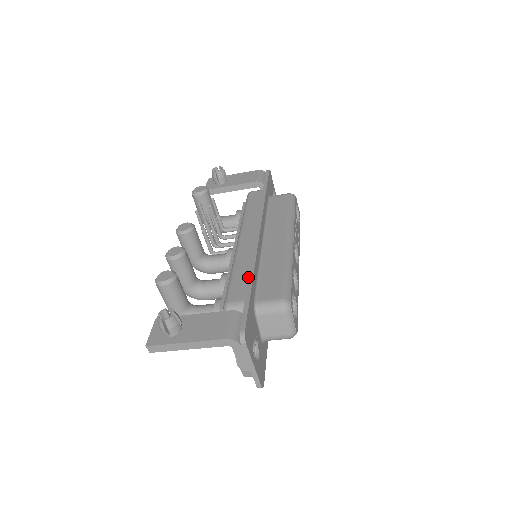
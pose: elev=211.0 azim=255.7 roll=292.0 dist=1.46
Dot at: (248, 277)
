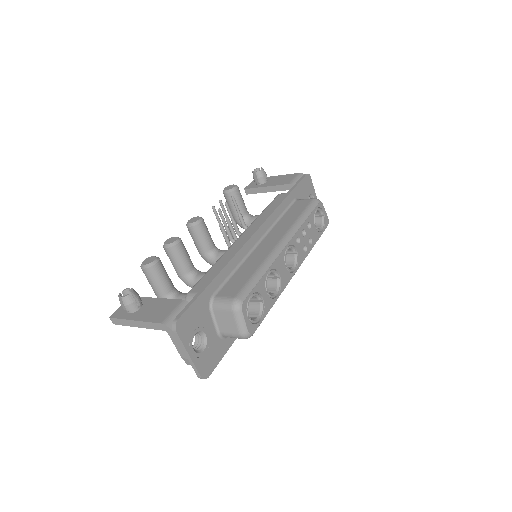
Dot at: occluded
